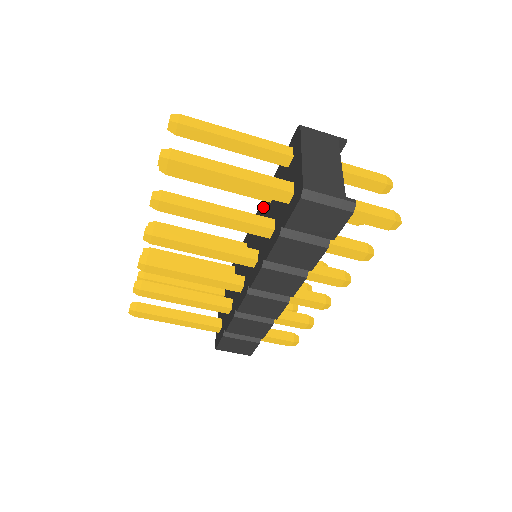
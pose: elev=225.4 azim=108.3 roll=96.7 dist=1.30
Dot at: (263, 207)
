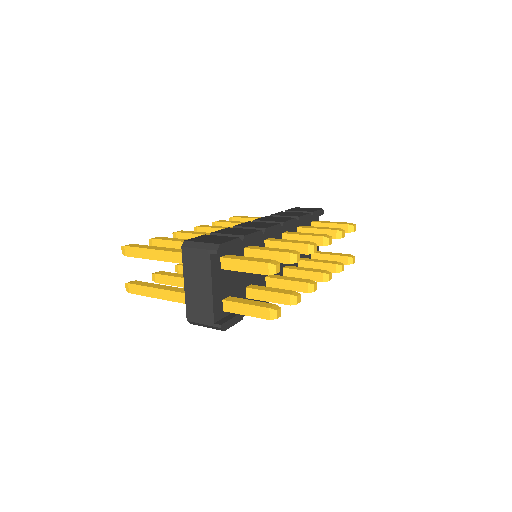
Dot at: occluded
